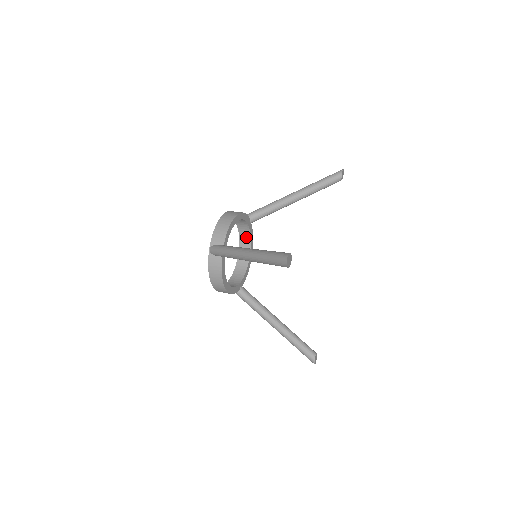
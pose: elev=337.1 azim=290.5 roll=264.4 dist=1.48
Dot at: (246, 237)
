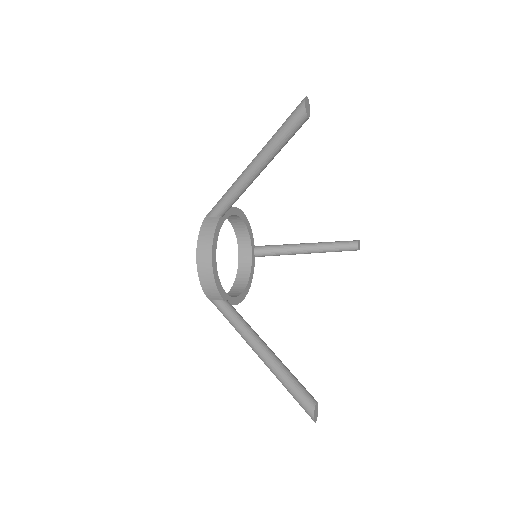
Dot at: (245, 270)
